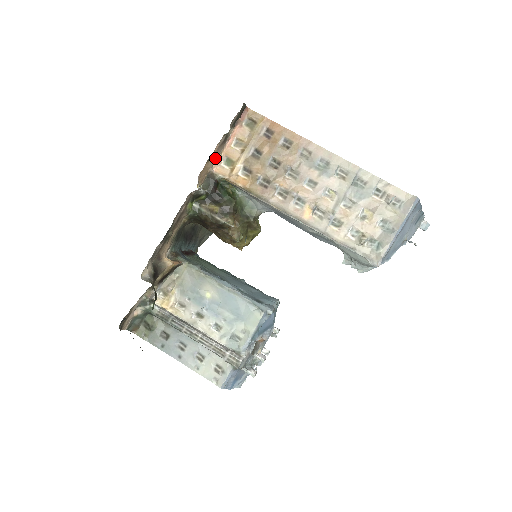
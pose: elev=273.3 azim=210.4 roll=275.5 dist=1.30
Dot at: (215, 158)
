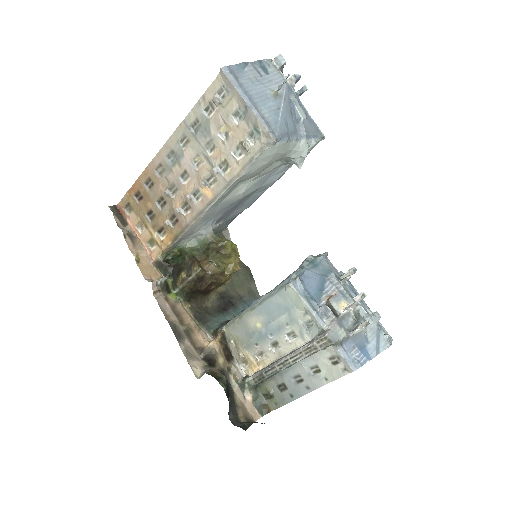
Dot at: (143, 254)
